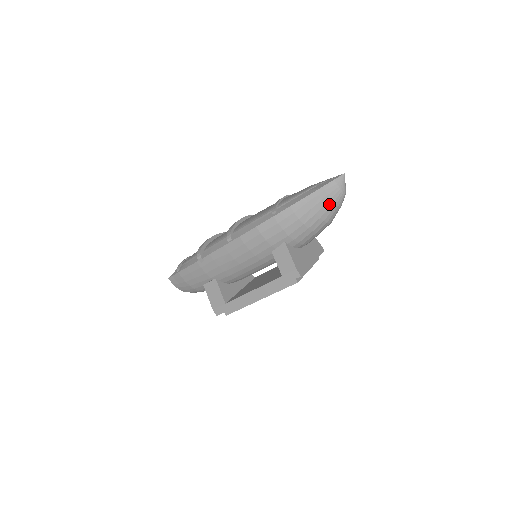
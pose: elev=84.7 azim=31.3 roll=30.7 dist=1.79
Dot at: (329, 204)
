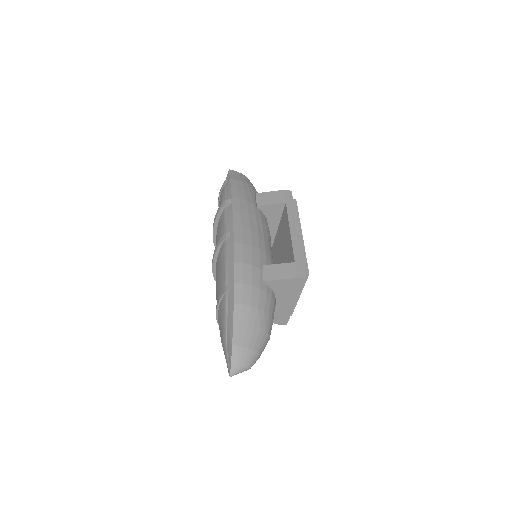
Dot at: occluded
